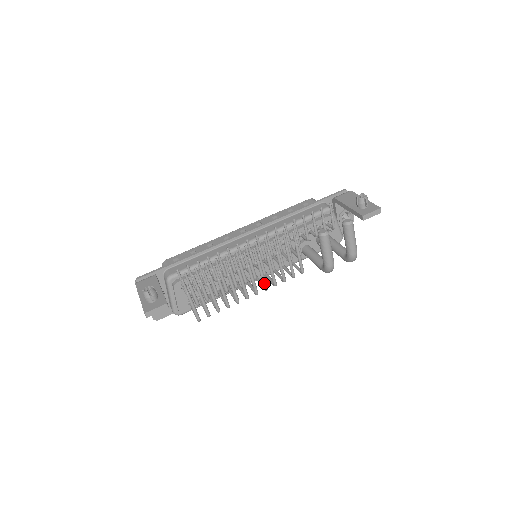
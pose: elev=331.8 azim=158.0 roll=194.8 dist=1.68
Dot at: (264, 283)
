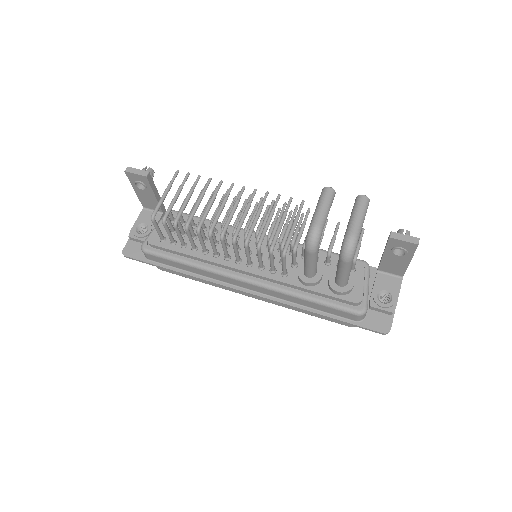
Dot at: (237, 228)
